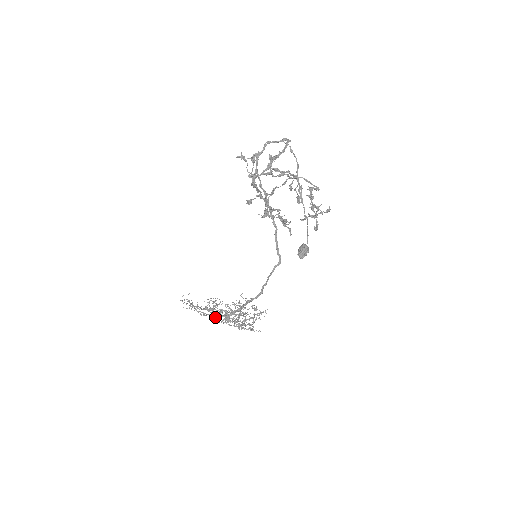
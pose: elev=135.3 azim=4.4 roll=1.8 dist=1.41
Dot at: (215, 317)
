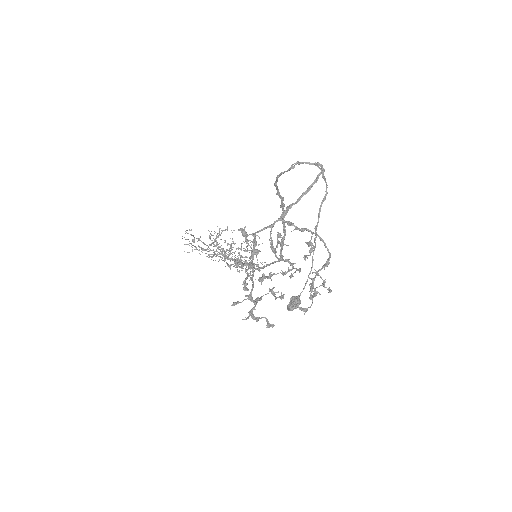
Dot at: (215, 253)
